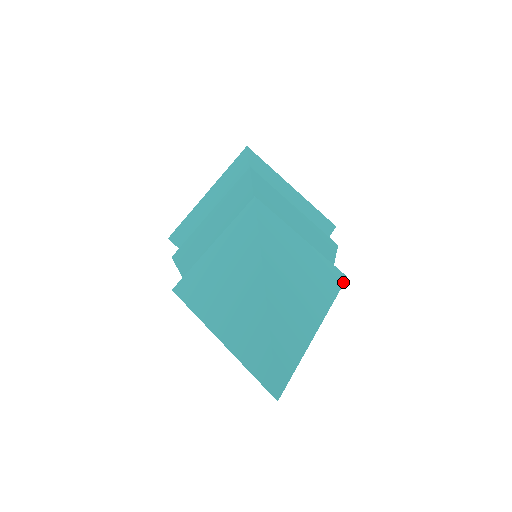
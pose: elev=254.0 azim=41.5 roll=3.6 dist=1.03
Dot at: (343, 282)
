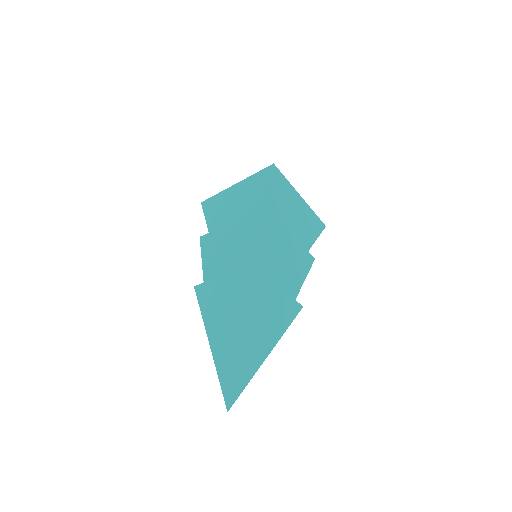
Dot at: occluded
